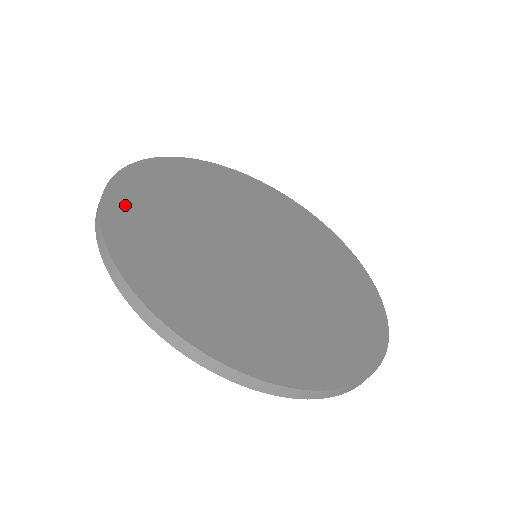
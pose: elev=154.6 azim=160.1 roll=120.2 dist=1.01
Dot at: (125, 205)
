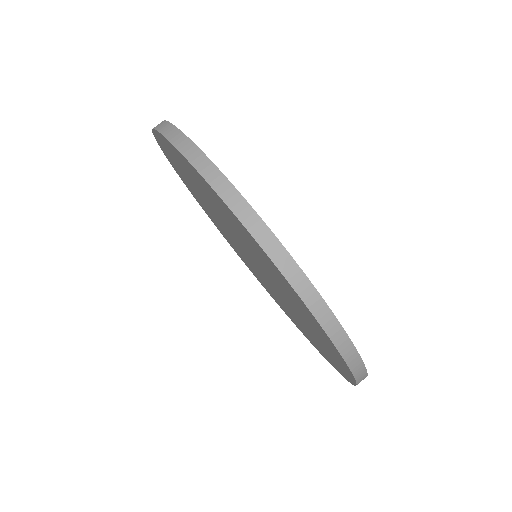
Dot at: occluded
